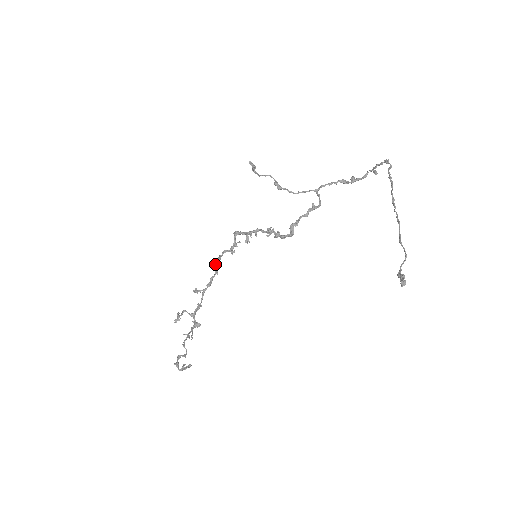
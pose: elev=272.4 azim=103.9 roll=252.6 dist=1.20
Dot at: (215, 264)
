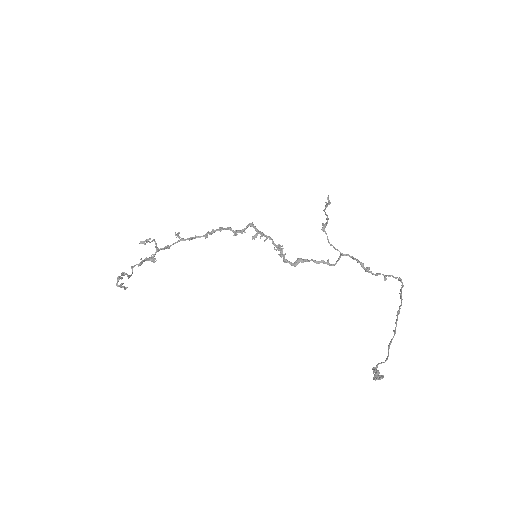
Dot at: (212, 230)
